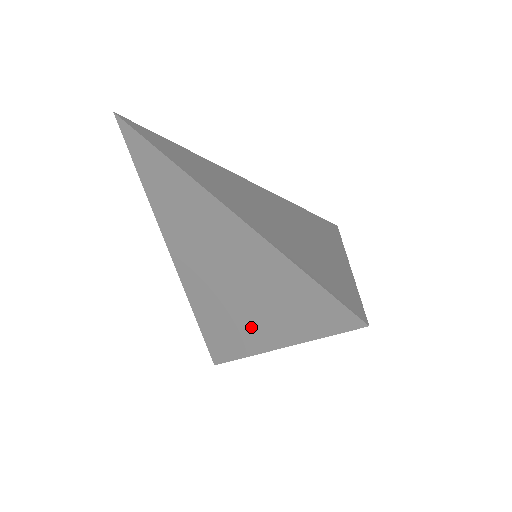
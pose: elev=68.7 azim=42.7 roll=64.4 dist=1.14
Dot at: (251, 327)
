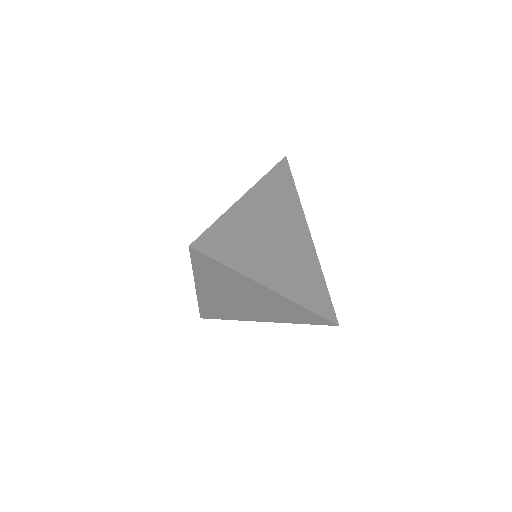
Dot at: occluded
